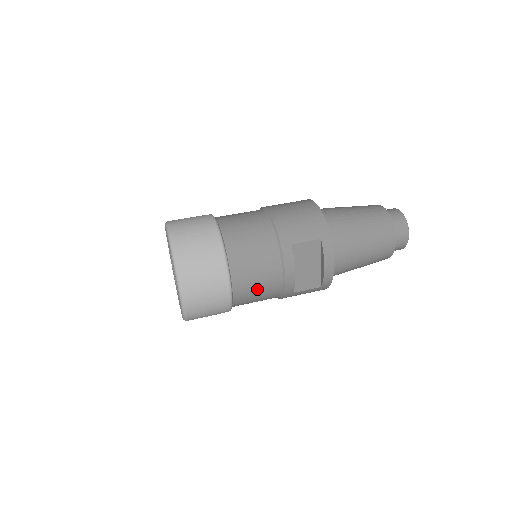
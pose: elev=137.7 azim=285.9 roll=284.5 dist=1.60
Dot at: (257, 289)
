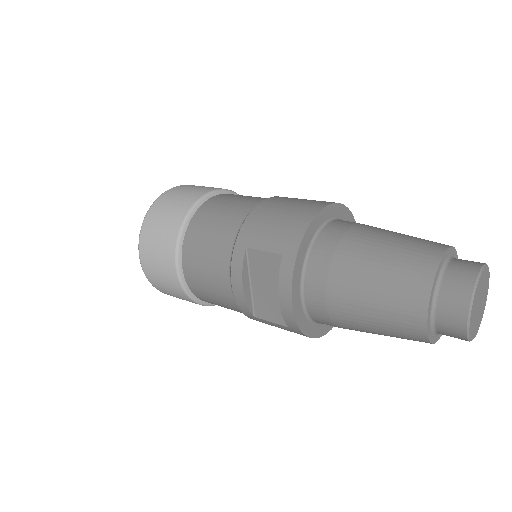
Dot at: (209, 289)
